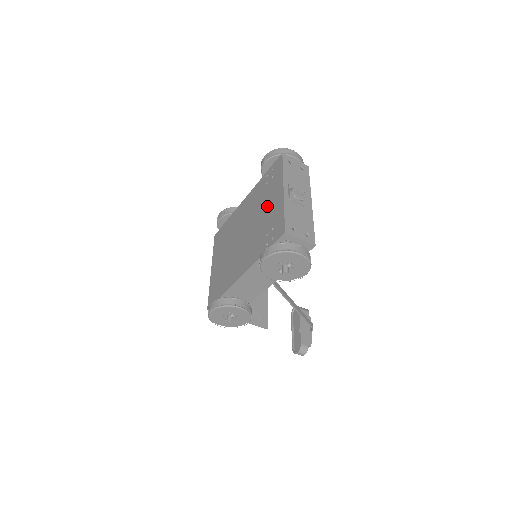
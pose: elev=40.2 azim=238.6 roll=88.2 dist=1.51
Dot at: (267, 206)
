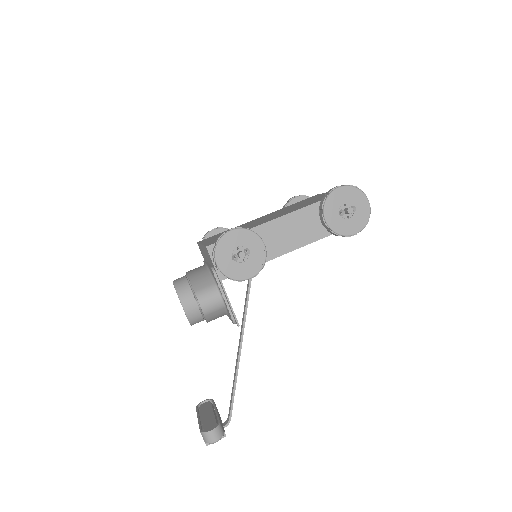
Dot at: occluded
